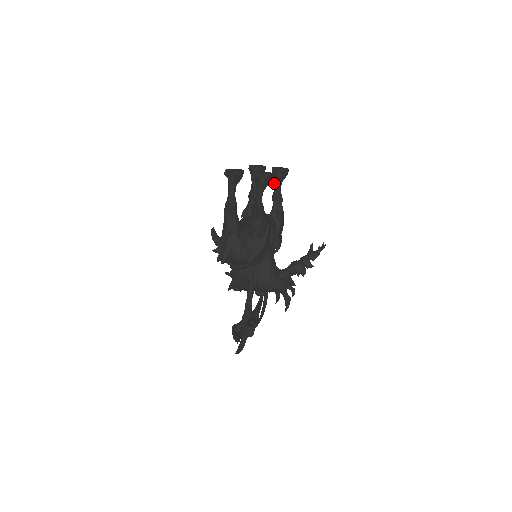
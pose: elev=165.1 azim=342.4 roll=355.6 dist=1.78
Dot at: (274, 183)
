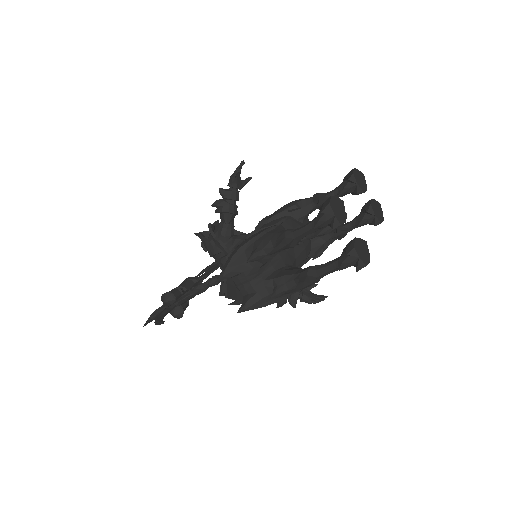
Dot at: (354, 219)
